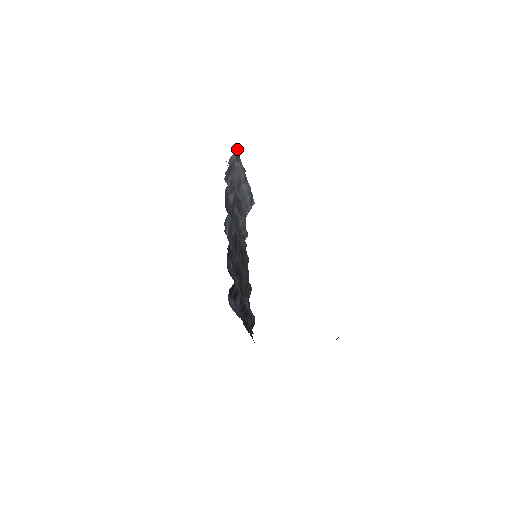
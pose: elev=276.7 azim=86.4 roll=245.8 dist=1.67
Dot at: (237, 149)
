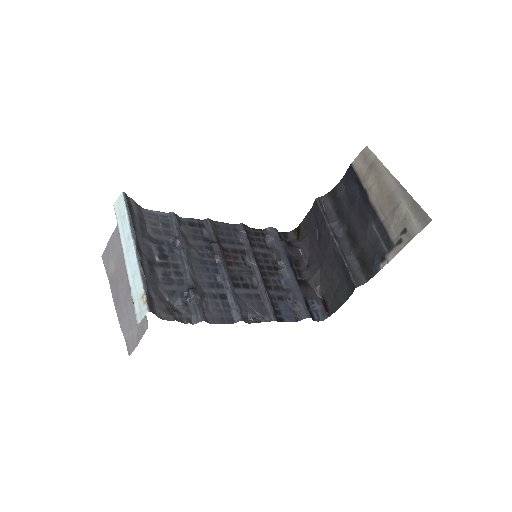
Dot at: occluded
